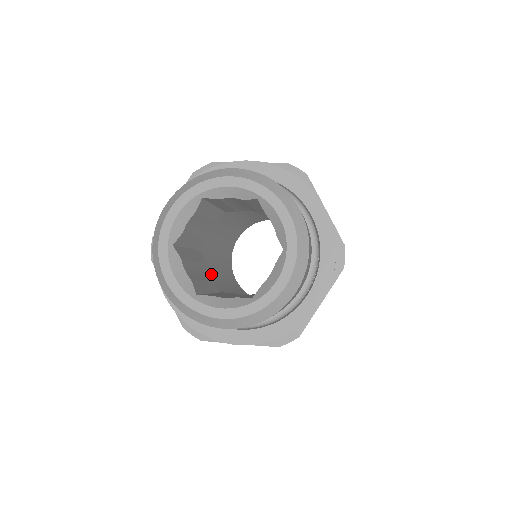
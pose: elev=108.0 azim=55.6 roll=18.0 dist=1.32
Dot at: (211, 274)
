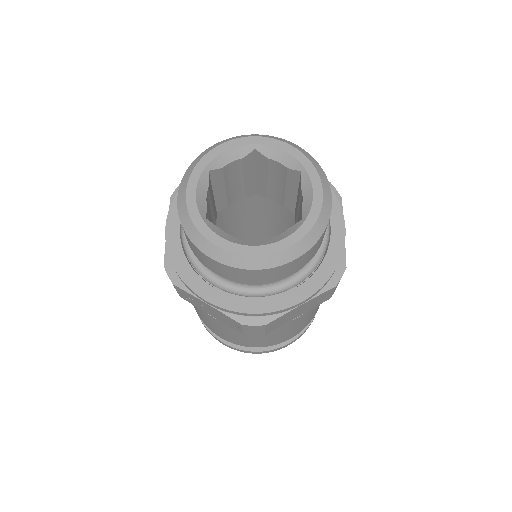
Dot at: occluded
